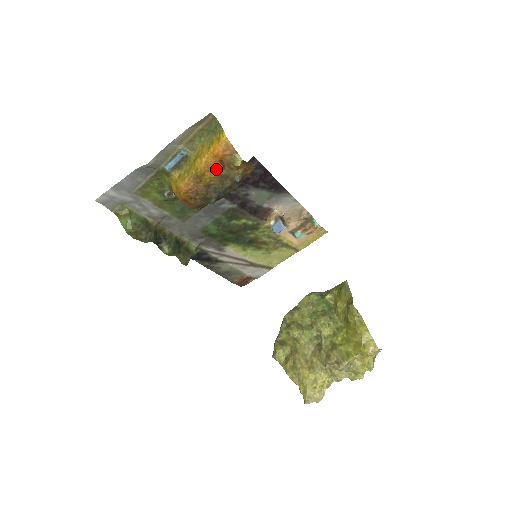
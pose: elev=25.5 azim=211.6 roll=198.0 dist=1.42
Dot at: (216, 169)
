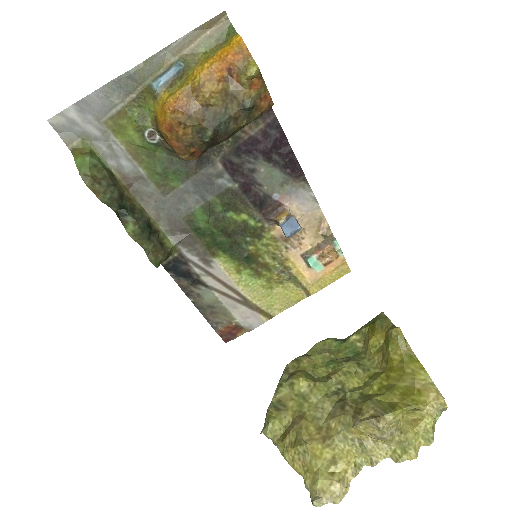
Dot at: (221, 80)
